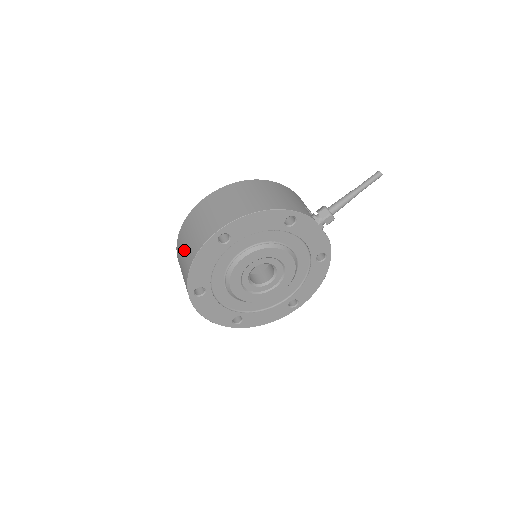
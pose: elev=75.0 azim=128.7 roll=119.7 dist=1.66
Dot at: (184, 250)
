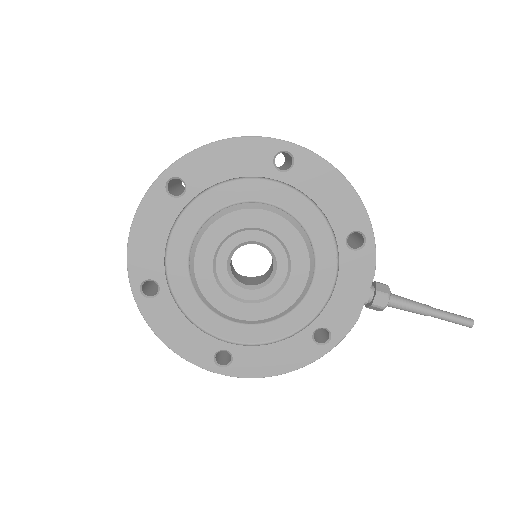
Dot at: occluded
